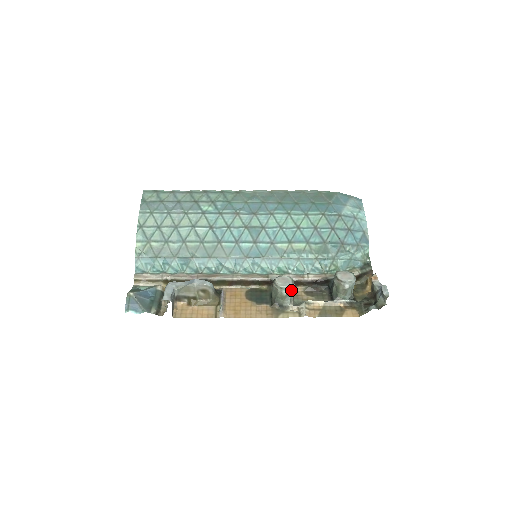
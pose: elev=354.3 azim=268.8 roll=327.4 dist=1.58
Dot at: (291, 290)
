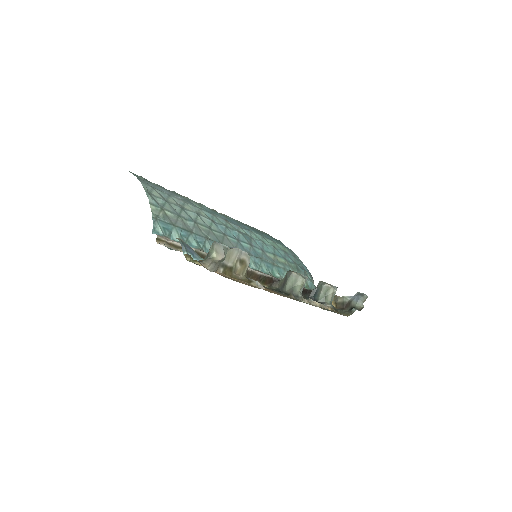
Dot at: occluded
